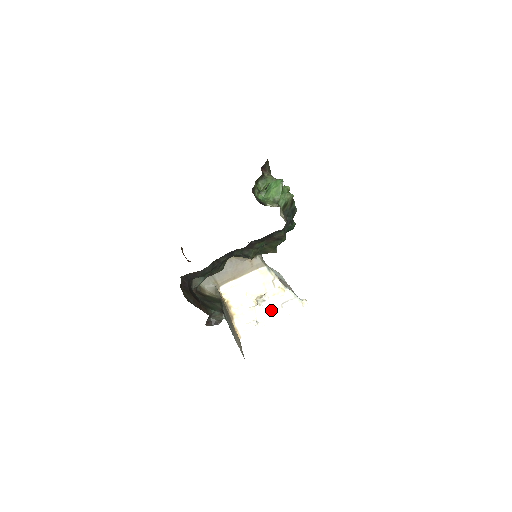
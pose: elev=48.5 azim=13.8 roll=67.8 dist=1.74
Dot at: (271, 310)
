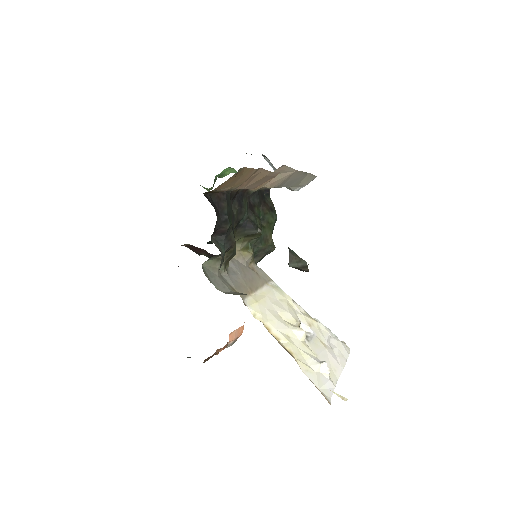
Dot at: (324, 350)
